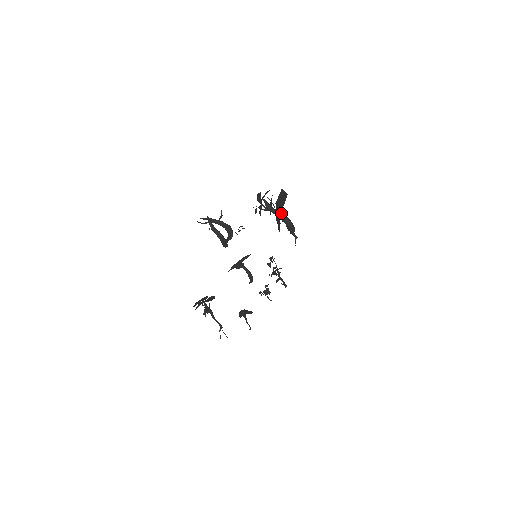
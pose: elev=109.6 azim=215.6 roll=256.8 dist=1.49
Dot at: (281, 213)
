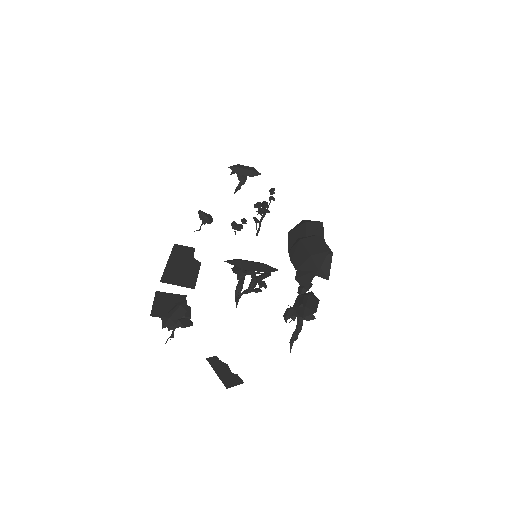
Dot at: (302, 322)
